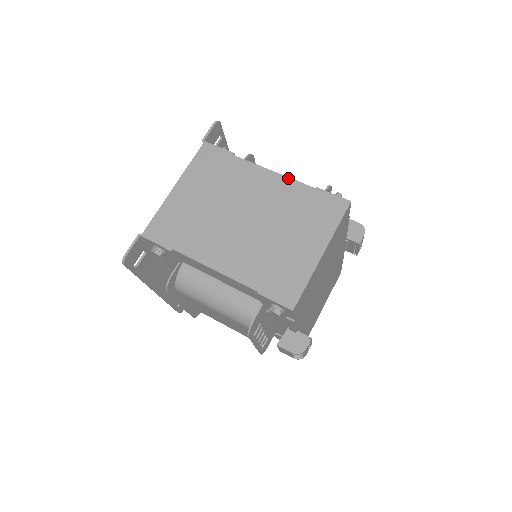
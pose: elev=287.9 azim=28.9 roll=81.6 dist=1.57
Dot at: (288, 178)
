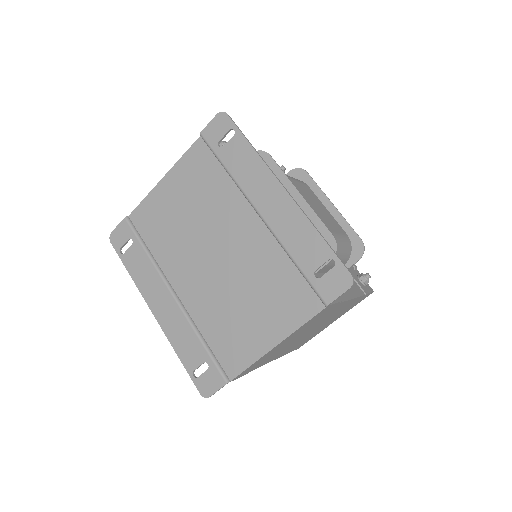
Dot at: occluded
